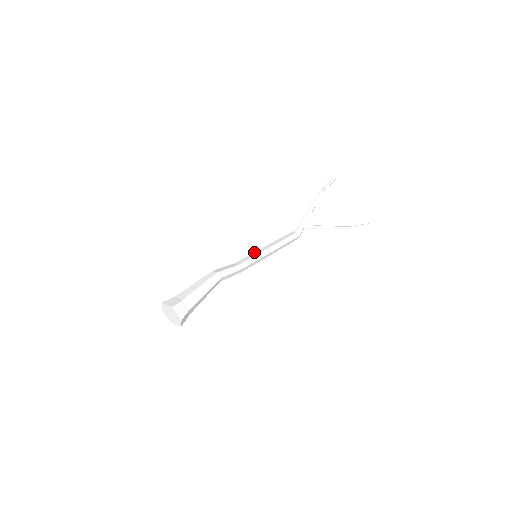
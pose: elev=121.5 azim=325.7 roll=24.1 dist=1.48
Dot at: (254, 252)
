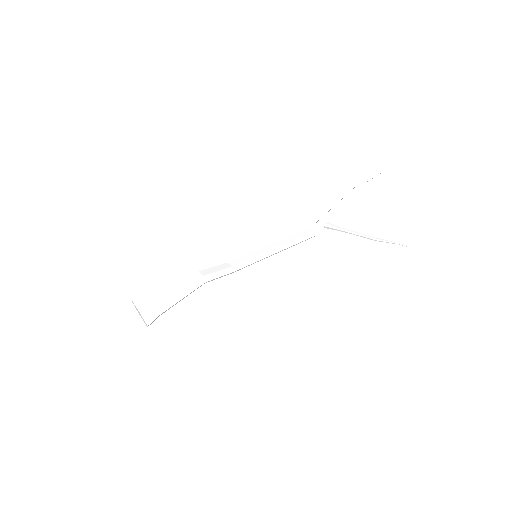
Dot at: occluded
